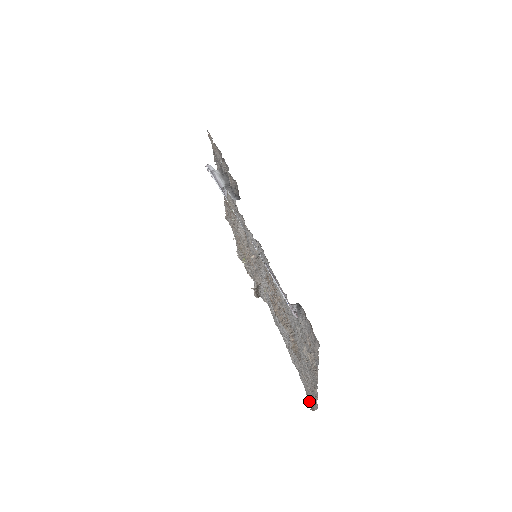
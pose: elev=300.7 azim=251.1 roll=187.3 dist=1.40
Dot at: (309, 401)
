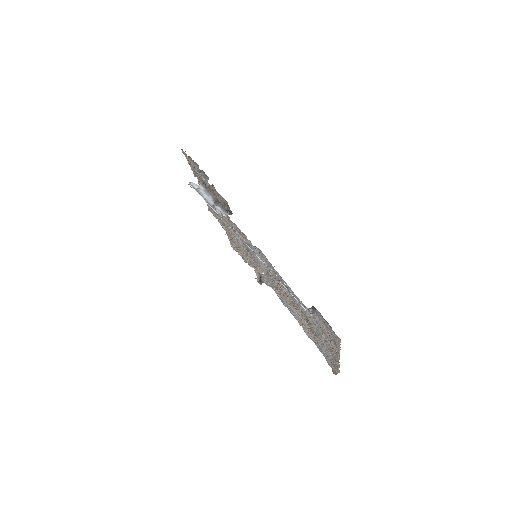
Dot at: (331, 367)
